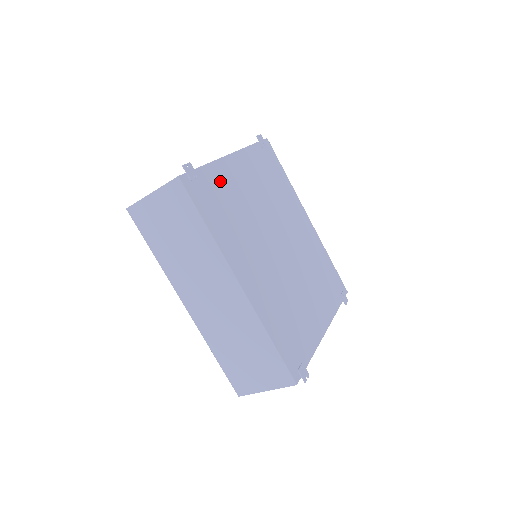
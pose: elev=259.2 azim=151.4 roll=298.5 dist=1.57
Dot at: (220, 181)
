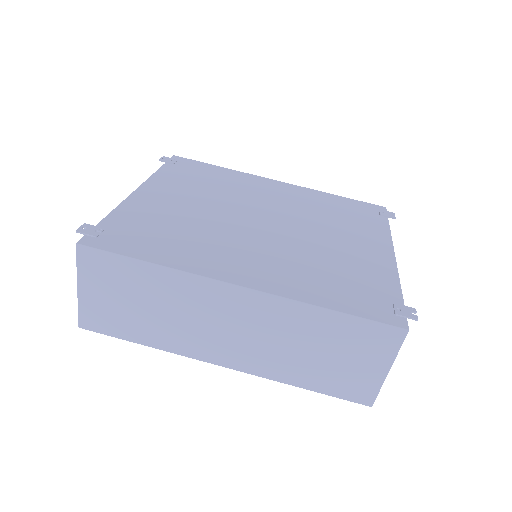
Dot at: (138, 216)
